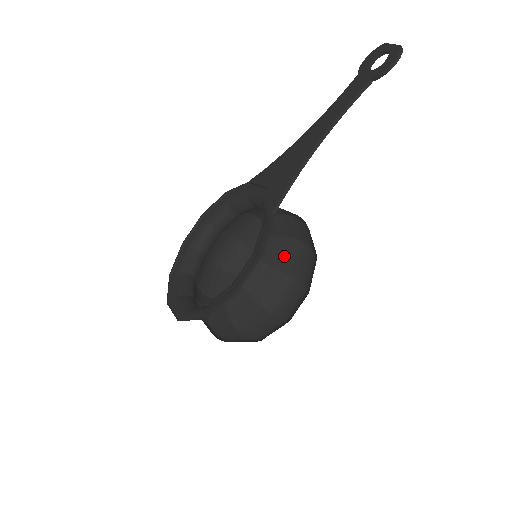
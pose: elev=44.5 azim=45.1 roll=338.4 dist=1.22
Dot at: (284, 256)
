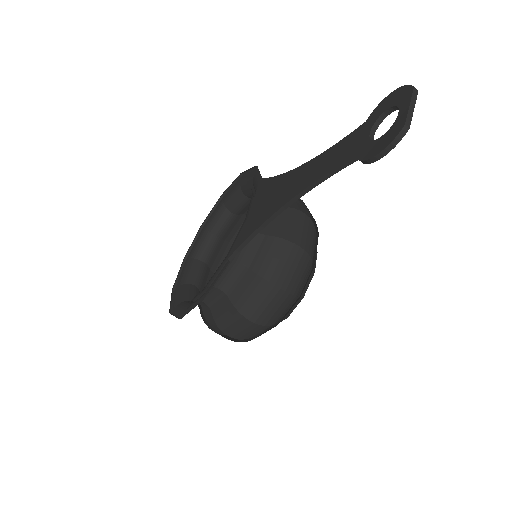
Dot at: (245, 294)
